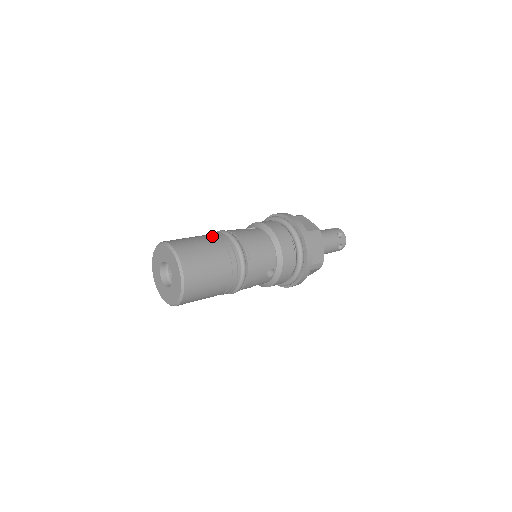
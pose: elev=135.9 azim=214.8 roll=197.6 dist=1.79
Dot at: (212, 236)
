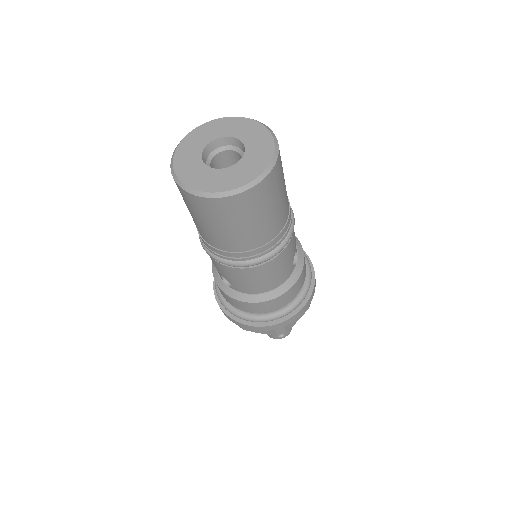
Dot at: occluded
